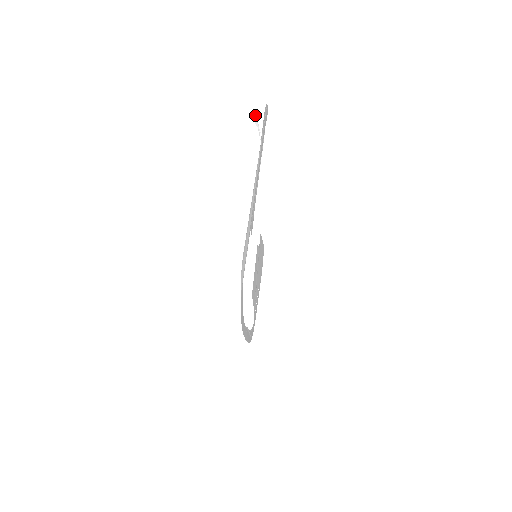
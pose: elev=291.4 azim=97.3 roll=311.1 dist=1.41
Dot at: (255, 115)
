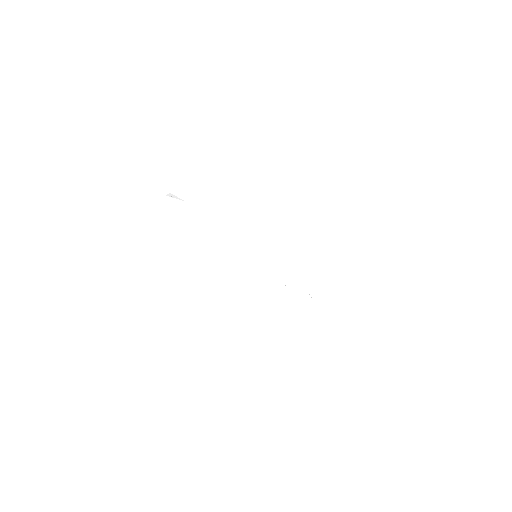
Dot at: occluded
